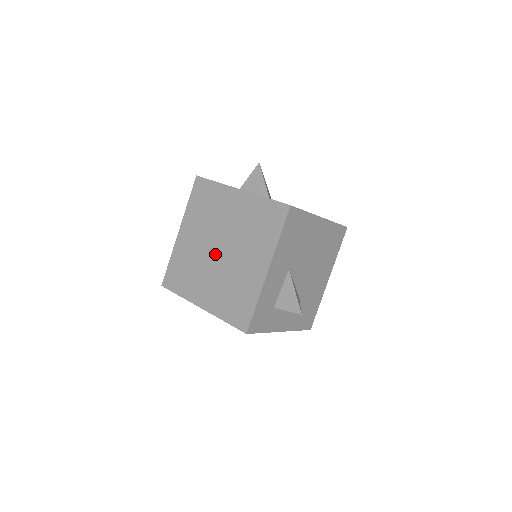
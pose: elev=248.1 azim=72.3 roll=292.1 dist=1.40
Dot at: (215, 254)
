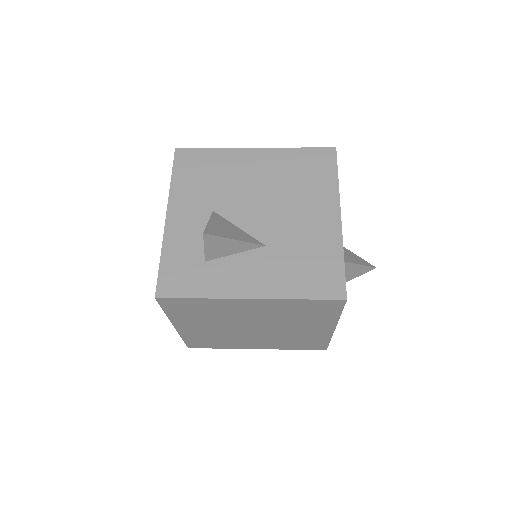
Dot at: occluded
